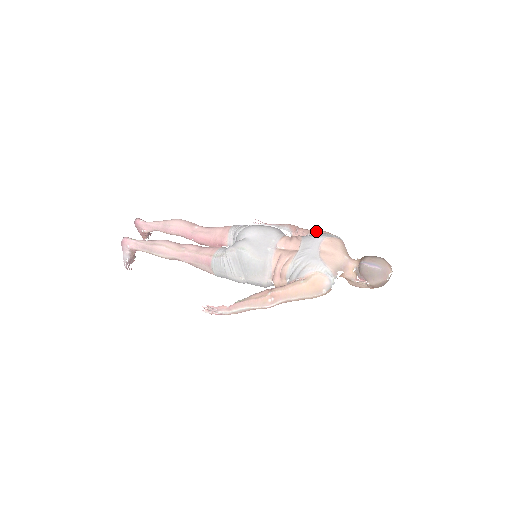
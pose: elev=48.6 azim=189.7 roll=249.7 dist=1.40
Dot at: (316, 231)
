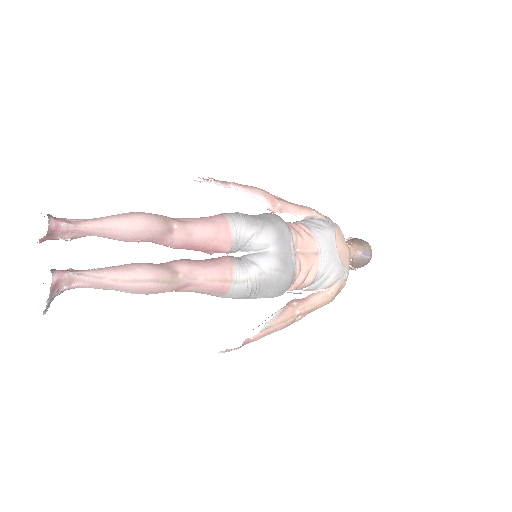
Dot at: (309, 212)
